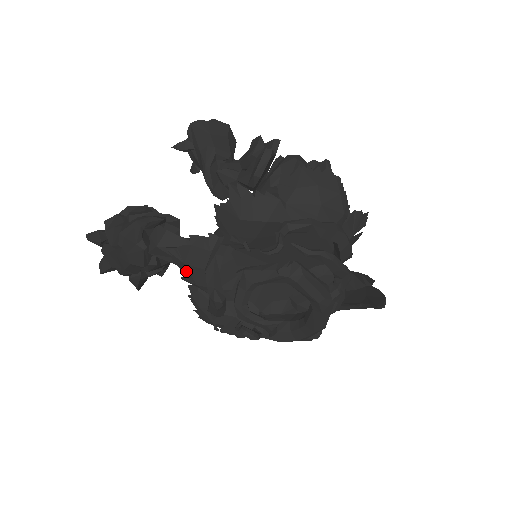
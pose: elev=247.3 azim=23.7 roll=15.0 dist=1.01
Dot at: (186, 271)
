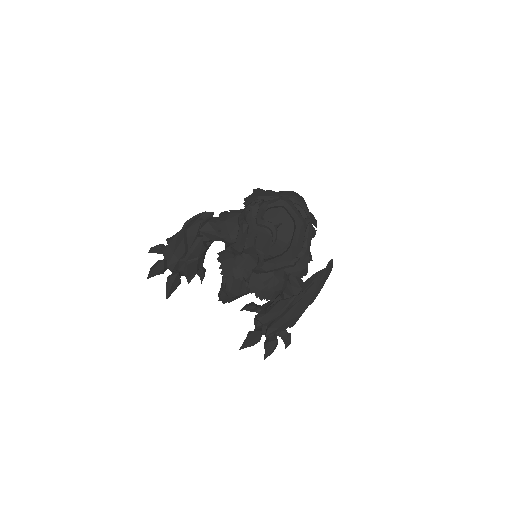
Dot at: (224, 227)
